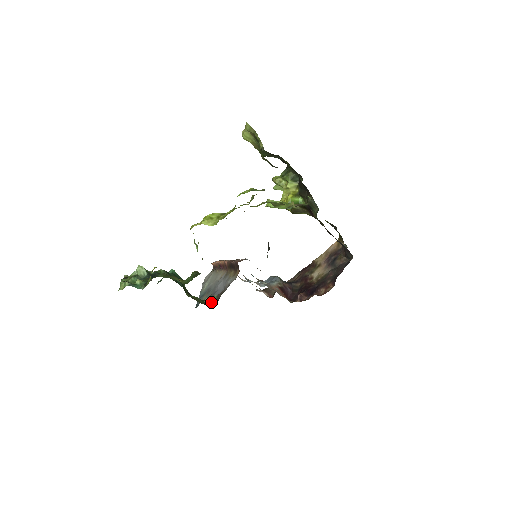
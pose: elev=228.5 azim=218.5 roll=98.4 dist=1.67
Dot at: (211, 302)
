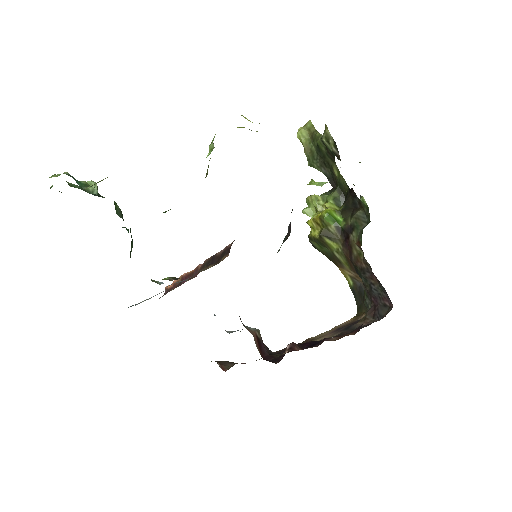
Dot at: occluded
